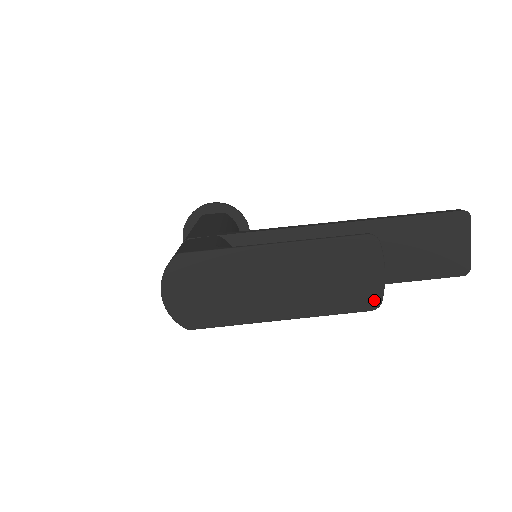
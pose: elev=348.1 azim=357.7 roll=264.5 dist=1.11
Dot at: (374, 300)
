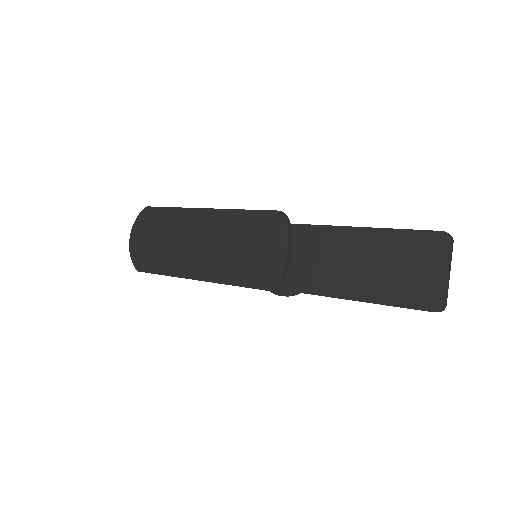
Dot at: (272, 279)
